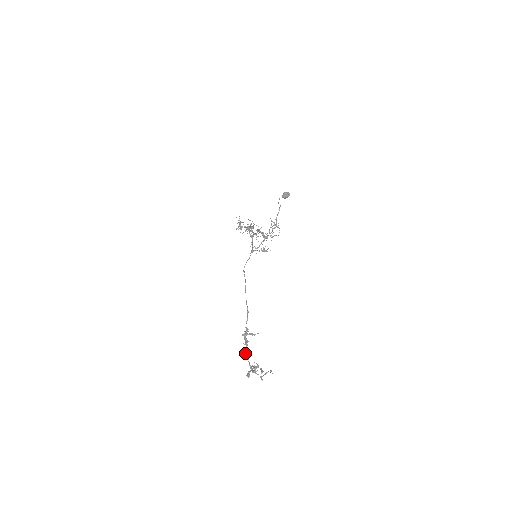
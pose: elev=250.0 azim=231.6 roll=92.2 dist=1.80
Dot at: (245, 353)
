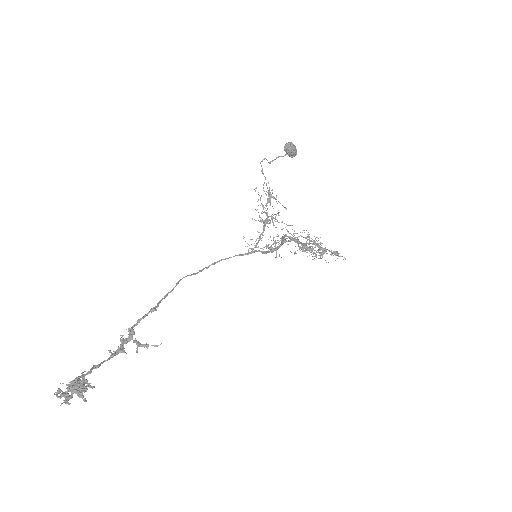
Dot at: occluded
